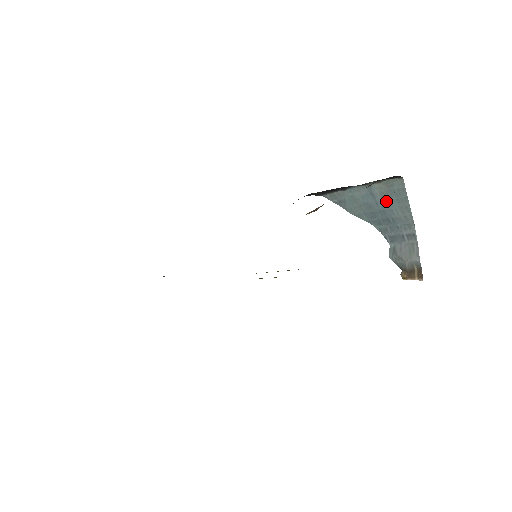
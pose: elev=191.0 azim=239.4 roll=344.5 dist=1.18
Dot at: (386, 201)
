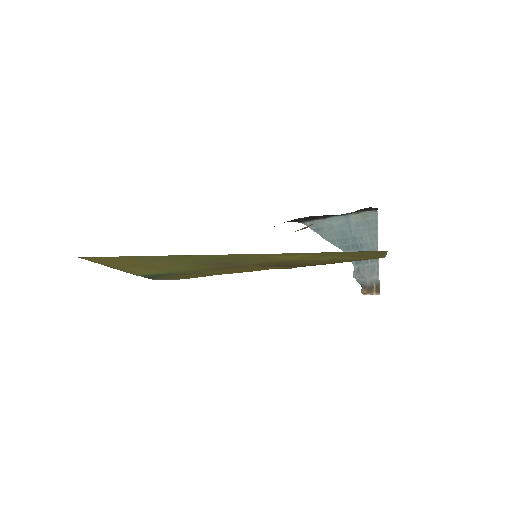
Dot at: (359, 229)
